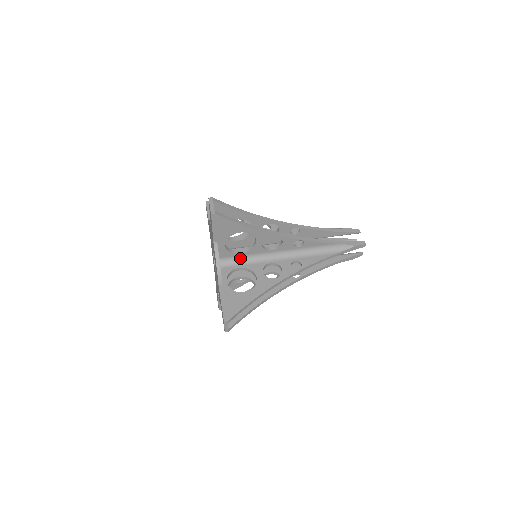
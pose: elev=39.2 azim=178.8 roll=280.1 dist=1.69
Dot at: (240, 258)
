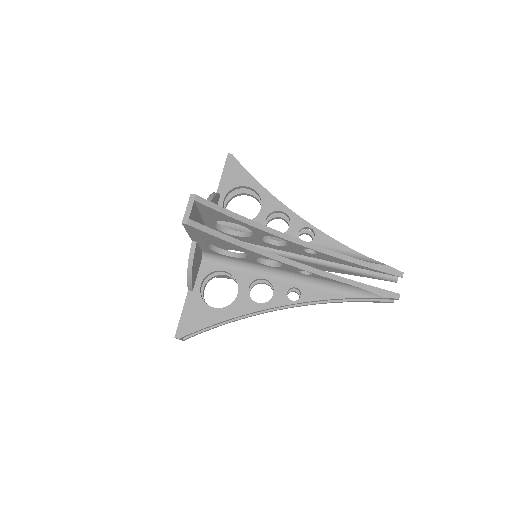
Dot at: (229, 259)
